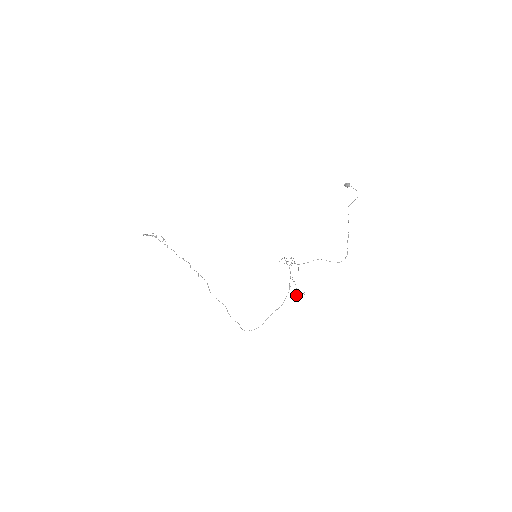
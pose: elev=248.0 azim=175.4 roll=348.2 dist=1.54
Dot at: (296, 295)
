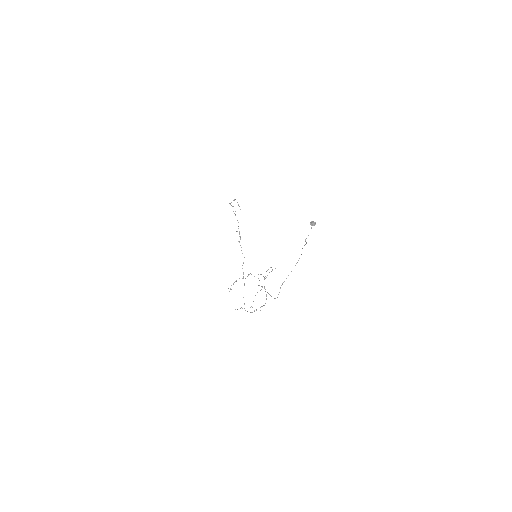
Dot at: (251, 306)
